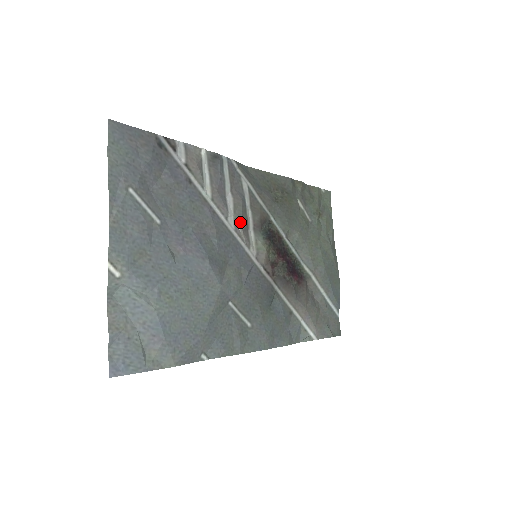
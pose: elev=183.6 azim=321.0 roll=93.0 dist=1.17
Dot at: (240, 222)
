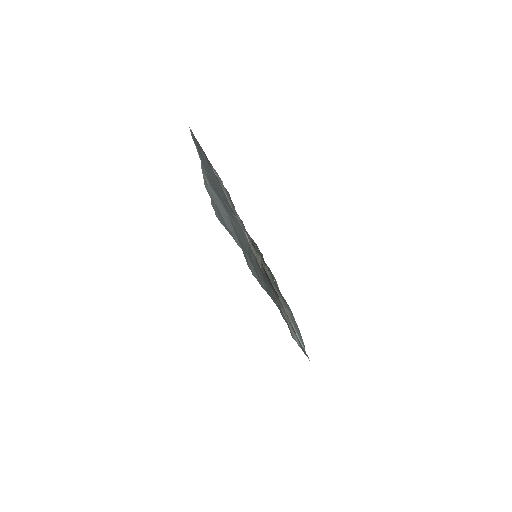
Dot at: (245, 230)
